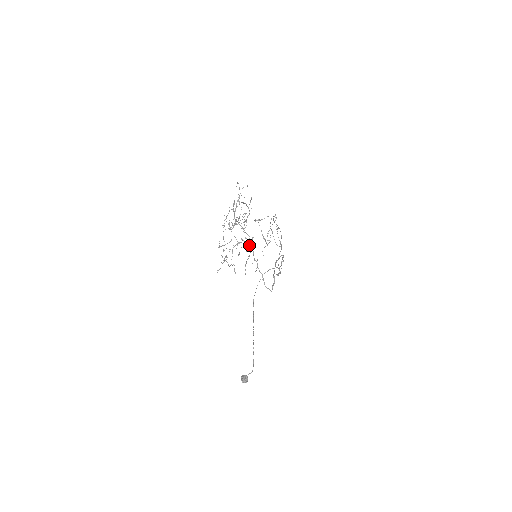
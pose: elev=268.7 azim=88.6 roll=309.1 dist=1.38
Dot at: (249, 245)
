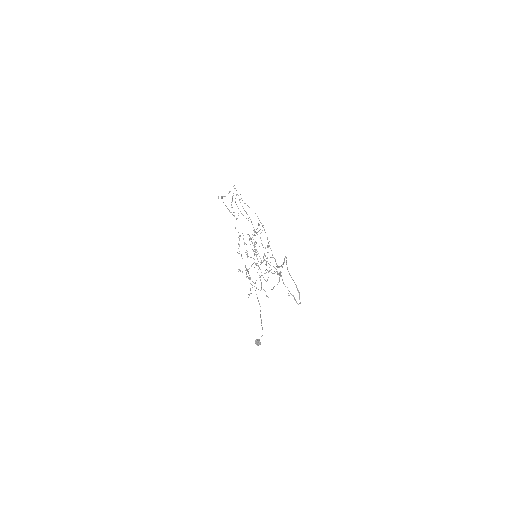
Dot at: (266, 265)
